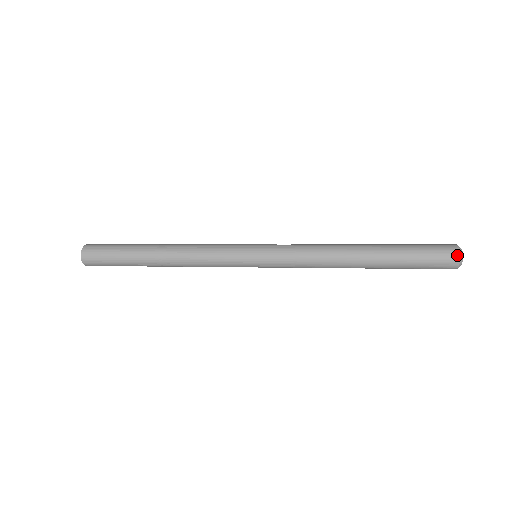
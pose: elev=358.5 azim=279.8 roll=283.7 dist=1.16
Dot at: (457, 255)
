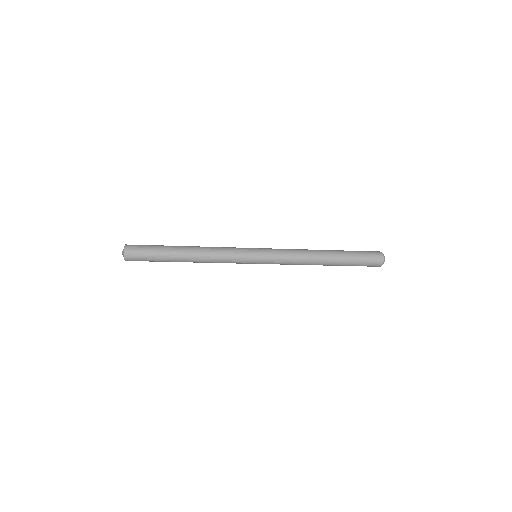
Dot at: (382, 259)
